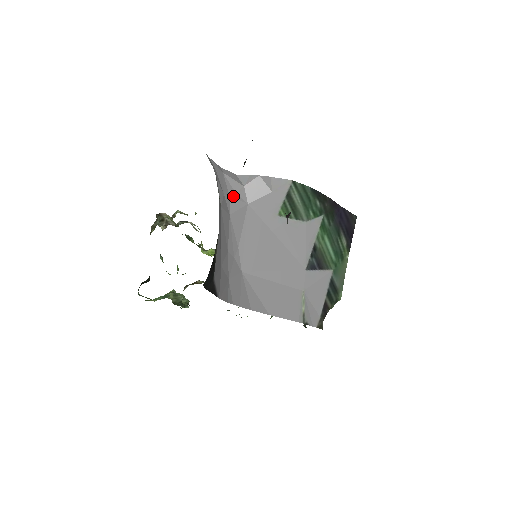
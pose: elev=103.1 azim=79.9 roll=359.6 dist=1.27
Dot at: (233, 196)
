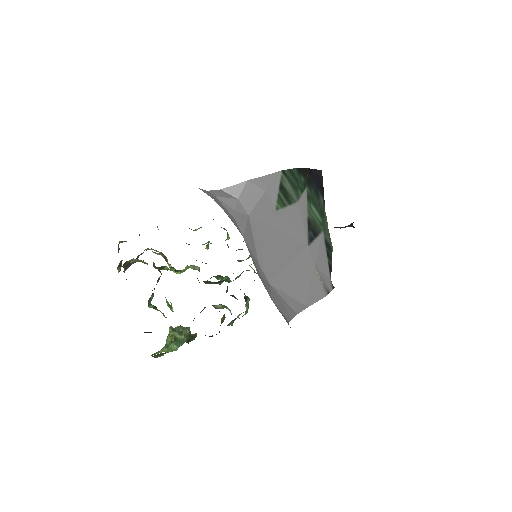
Dot at: (236, 216)
